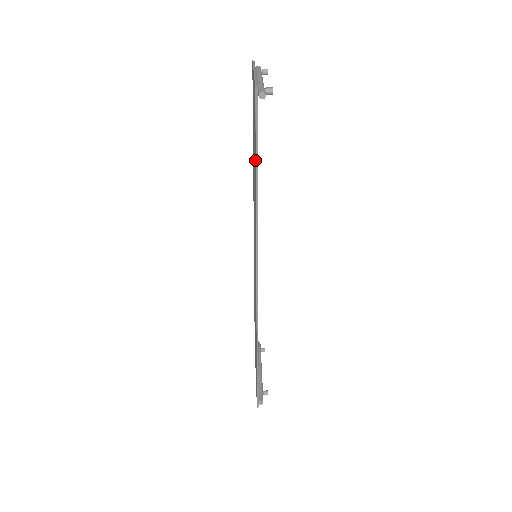
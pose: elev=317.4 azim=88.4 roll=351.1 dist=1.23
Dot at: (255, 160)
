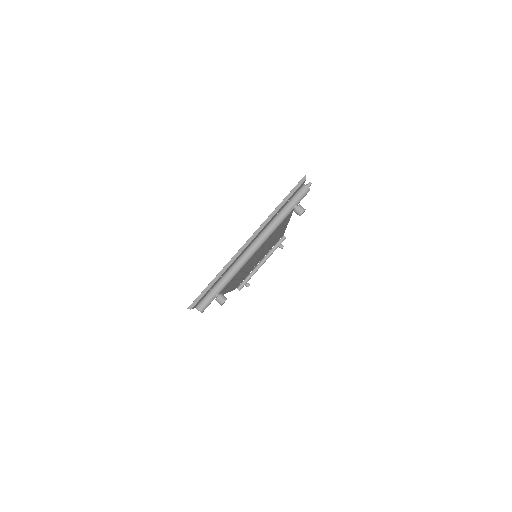
Dot at: occluded
